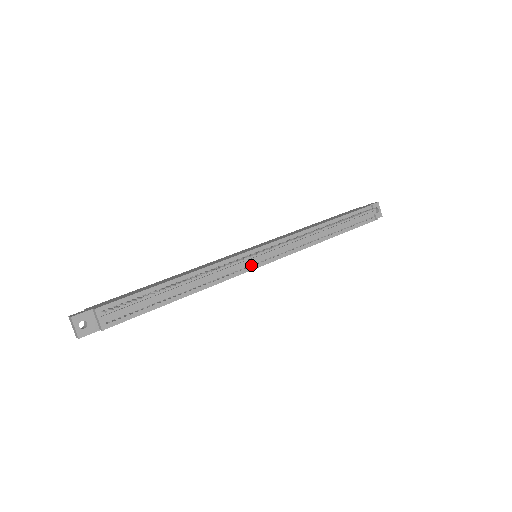
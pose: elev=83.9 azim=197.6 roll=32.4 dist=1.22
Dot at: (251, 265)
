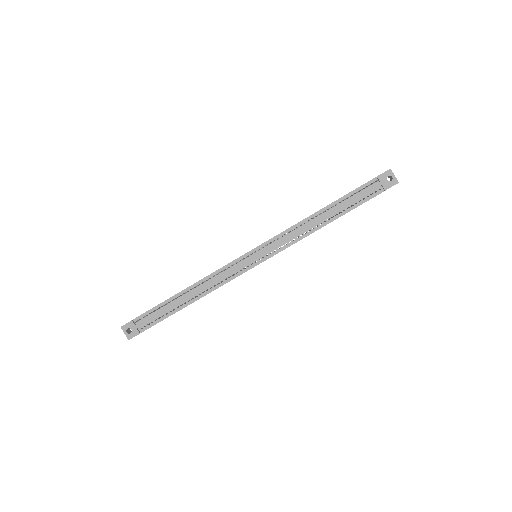
Dot at: (246, 267)
